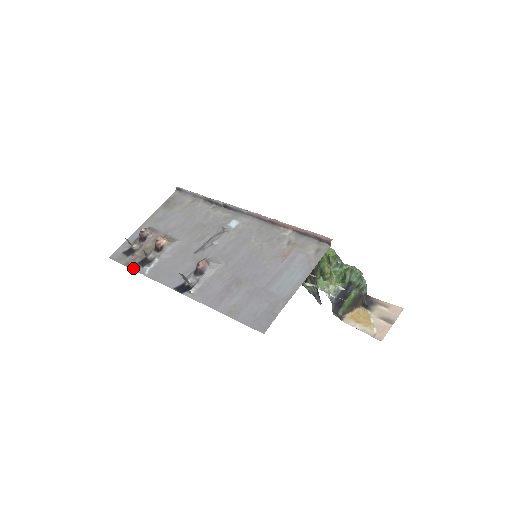
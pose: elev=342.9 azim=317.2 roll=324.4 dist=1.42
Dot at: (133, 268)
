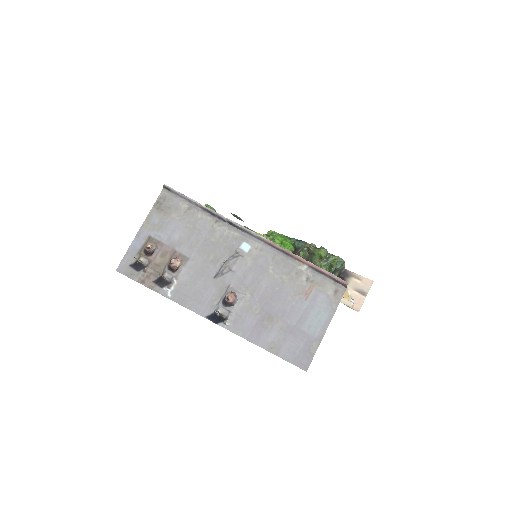
Dot at: (151, 288)
